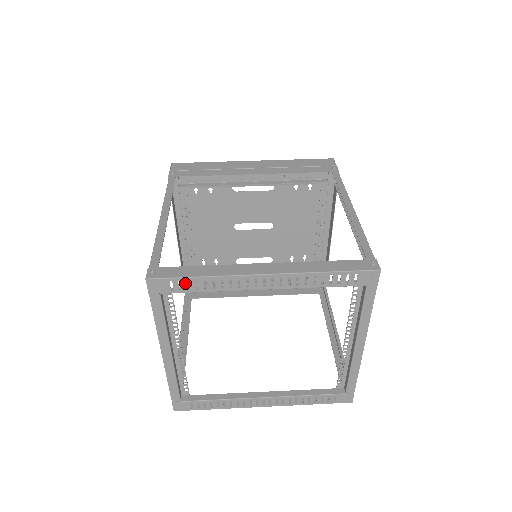
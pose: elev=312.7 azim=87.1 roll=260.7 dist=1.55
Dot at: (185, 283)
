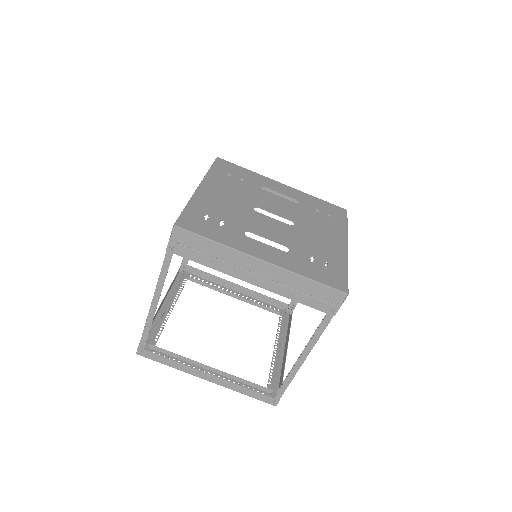
Dot at: occluded
